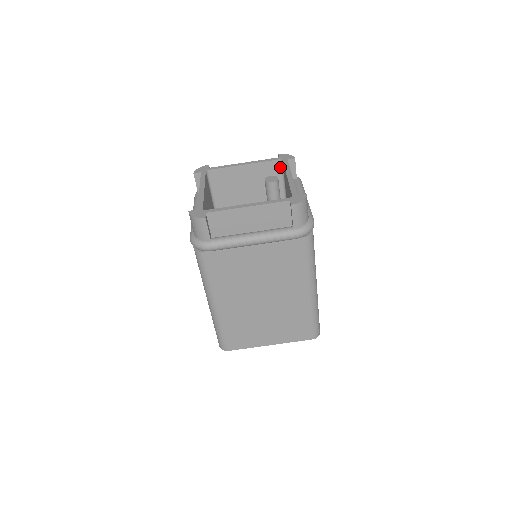
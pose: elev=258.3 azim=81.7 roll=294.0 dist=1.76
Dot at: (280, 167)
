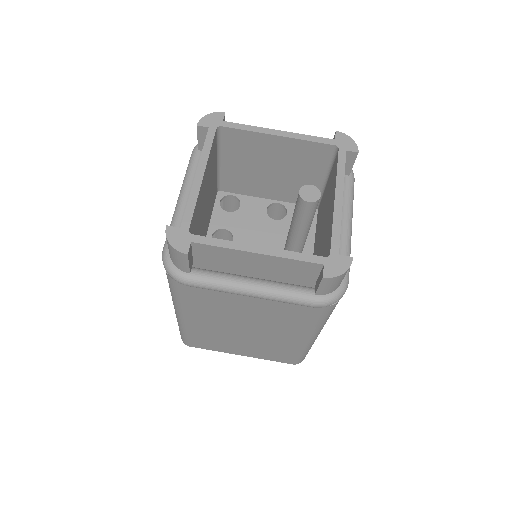
Dot at: (331, 154)
